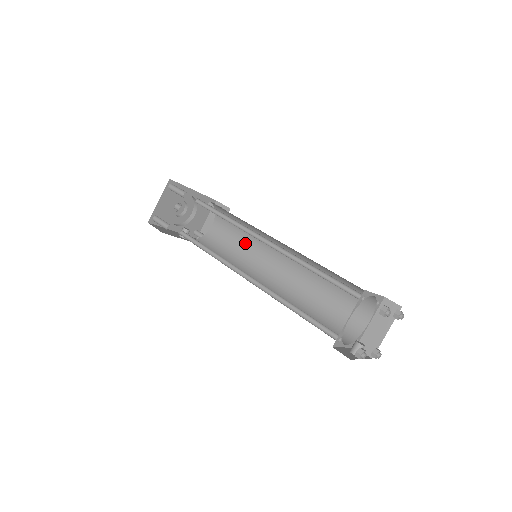
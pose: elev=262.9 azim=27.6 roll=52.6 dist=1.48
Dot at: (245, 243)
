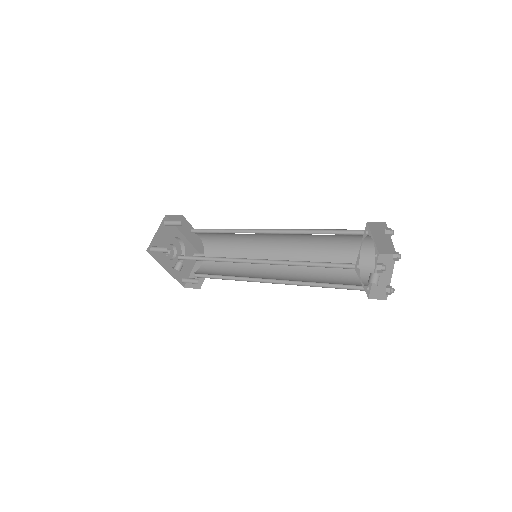
Dot at: (238, 264)
